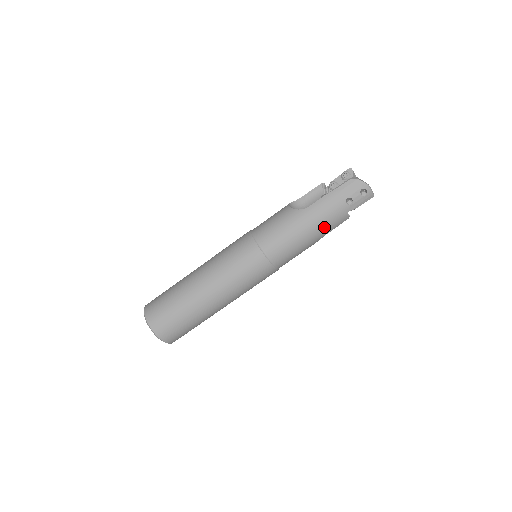
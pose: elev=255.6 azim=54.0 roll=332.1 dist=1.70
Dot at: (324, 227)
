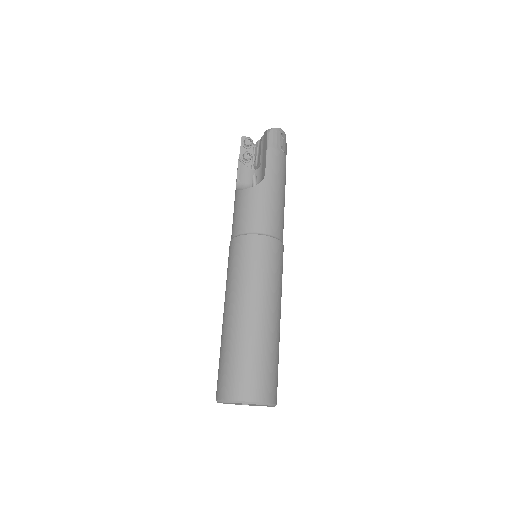
Dot at: (284, 183)
